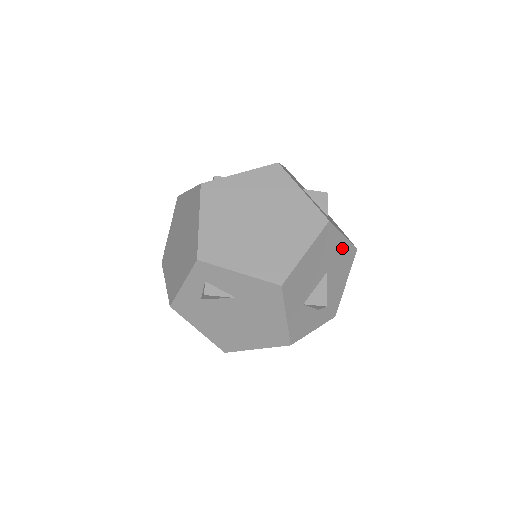
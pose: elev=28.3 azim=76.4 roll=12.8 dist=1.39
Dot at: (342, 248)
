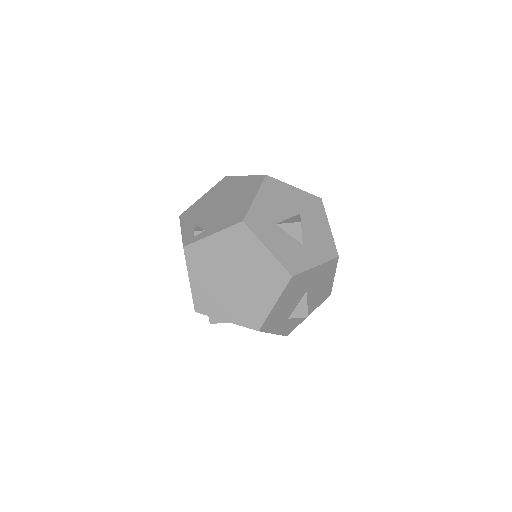
Dot at: (318, 271)
